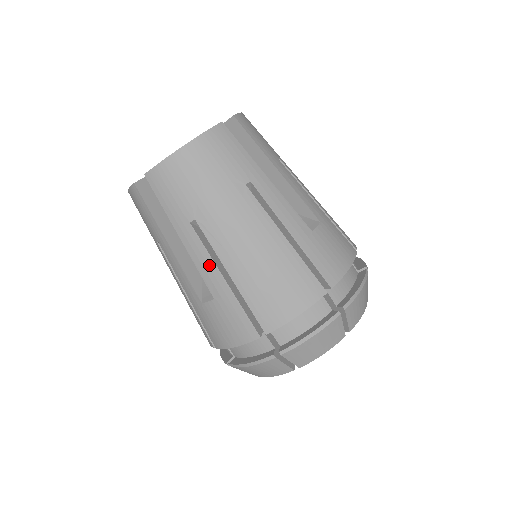
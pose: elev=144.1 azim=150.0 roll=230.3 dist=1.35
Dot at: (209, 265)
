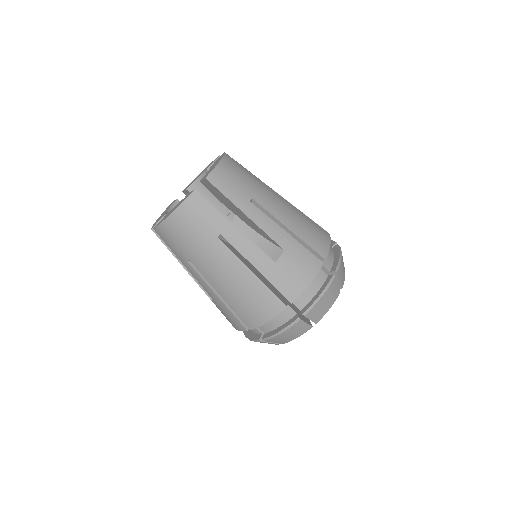
Dot at: (273, 226)
